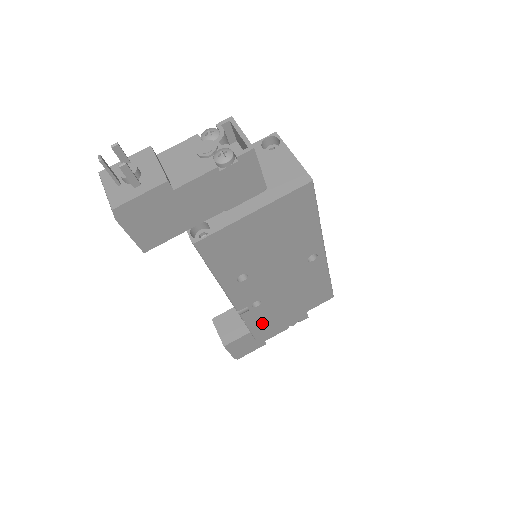
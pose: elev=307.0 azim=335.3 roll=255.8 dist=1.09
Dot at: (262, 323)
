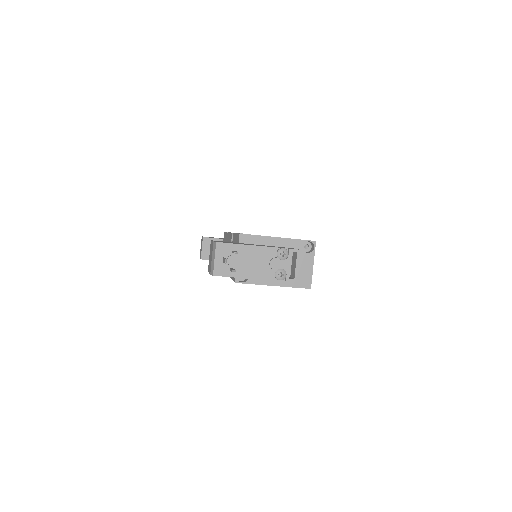
Dot at: occluded
